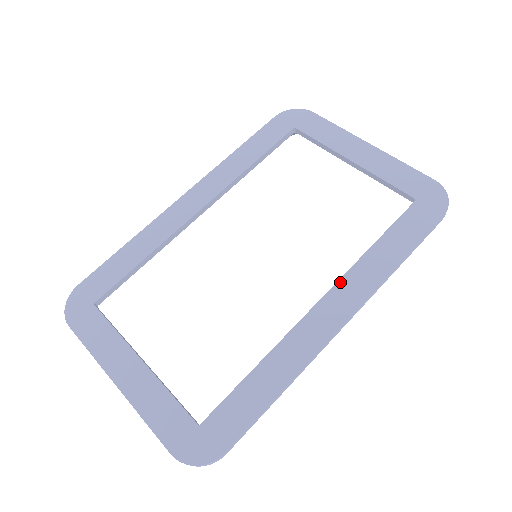
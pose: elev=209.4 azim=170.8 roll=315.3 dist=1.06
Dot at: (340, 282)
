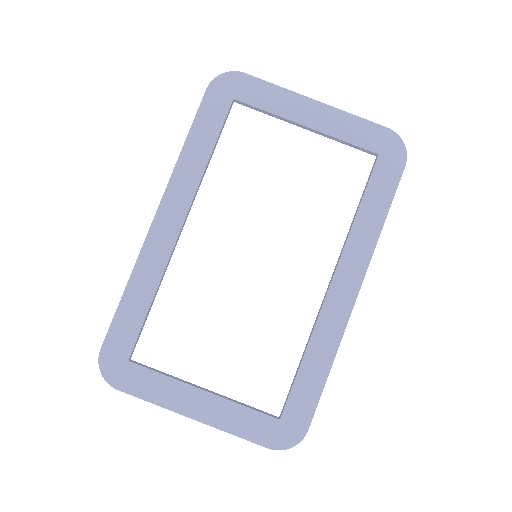
Dot at: (342, 259)
